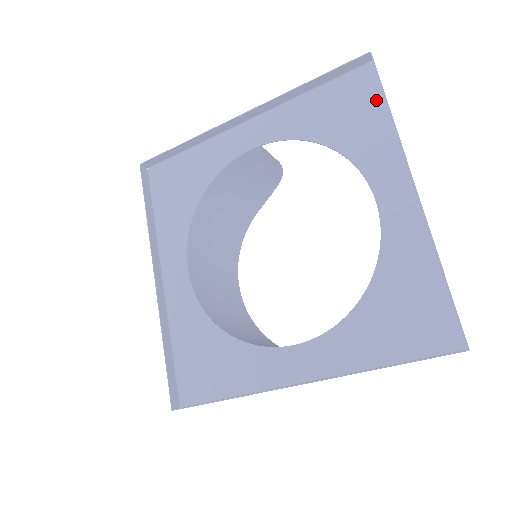
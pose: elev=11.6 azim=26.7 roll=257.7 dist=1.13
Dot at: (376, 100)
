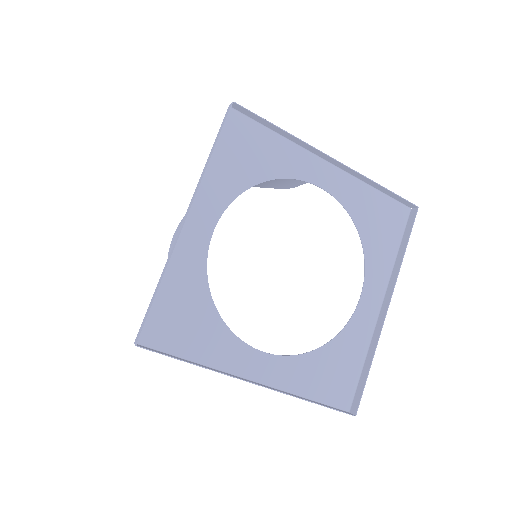
Dot at: (398, 234)
